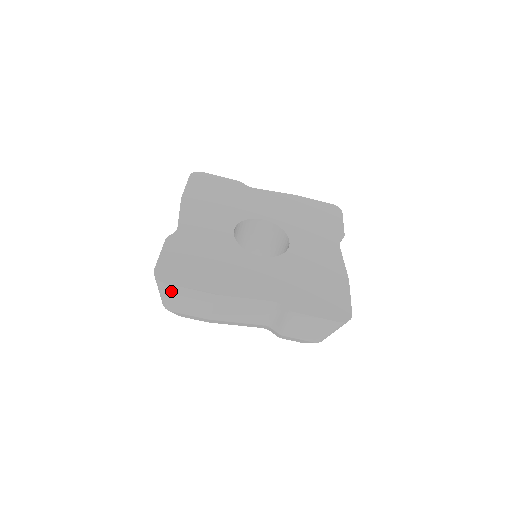
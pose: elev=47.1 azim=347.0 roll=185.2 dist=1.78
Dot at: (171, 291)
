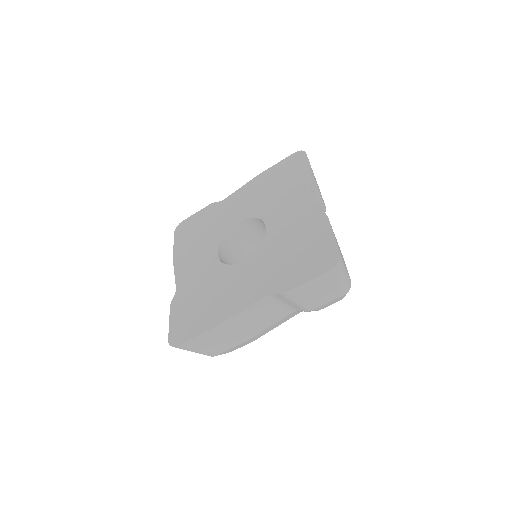
Dot at: (191, 347)
